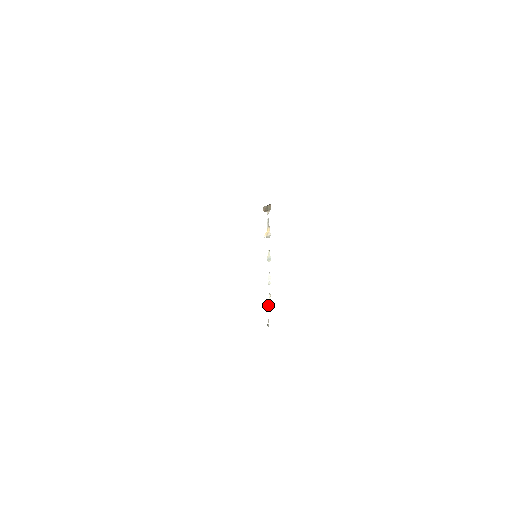
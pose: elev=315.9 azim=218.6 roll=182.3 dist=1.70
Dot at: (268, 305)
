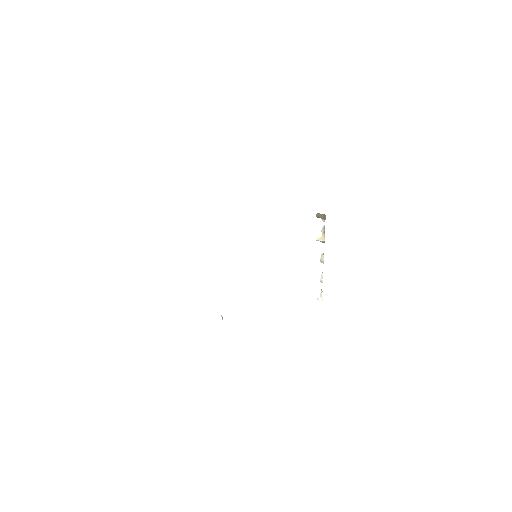
Dot at: (319, 298)
